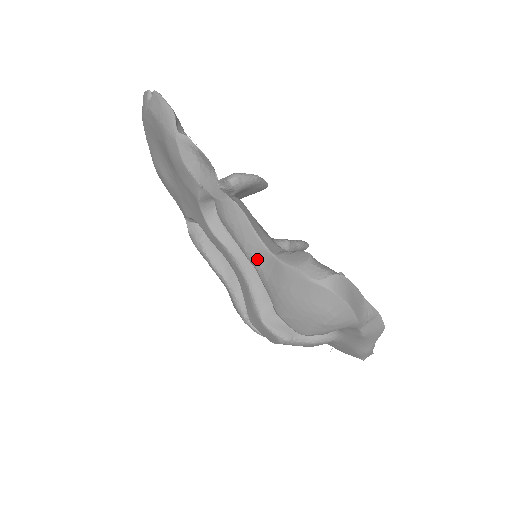
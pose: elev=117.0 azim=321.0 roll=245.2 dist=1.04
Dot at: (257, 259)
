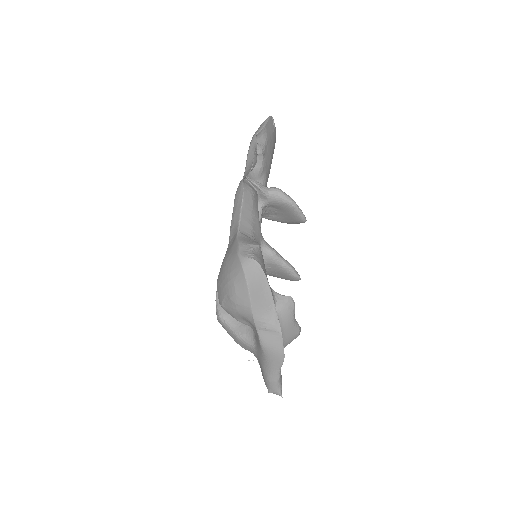
Dot at: (232, 232)
